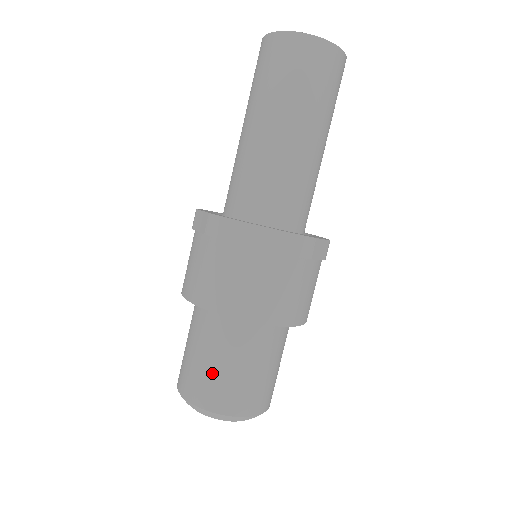
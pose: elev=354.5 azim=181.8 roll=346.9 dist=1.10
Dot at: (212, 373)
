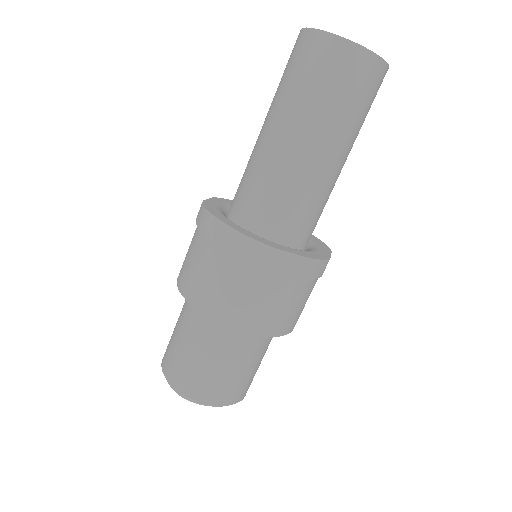
Dot at: (175, 345)
